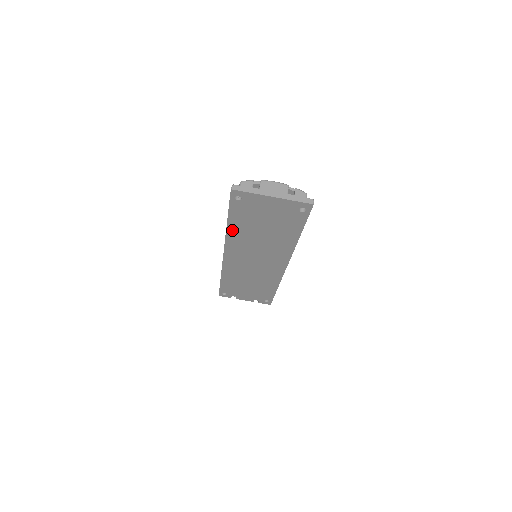
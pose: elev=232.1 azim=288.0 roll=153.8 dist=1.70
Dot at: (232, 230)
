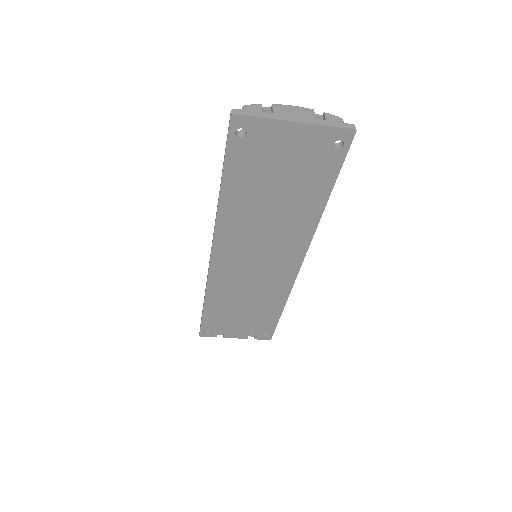
Dot at: (227, 204)
